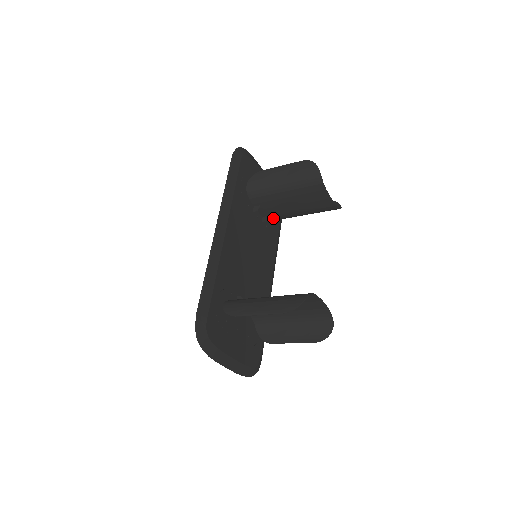
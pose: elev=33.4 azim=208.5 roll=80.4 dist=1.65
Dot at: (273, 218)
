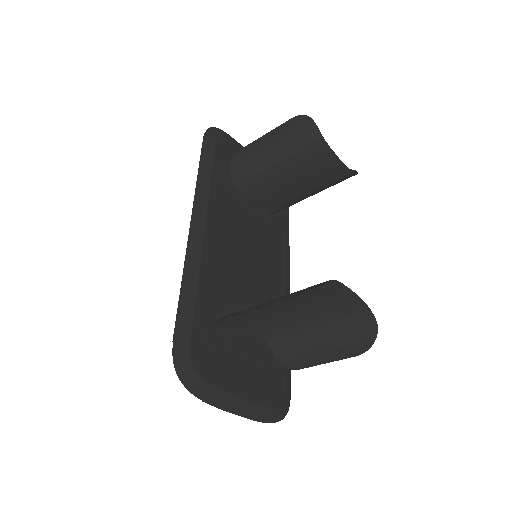
Dot at: (273, 208)
